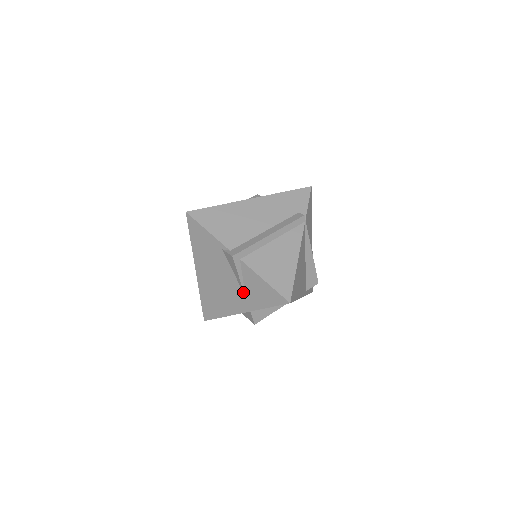
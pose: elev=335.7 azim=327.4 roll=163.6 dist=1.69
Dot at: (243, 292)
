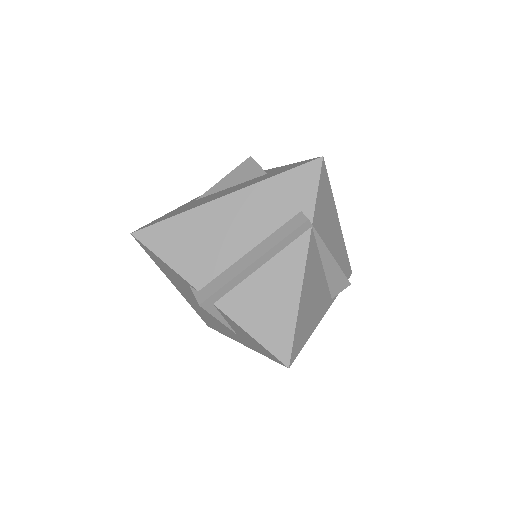
Dot at: (232, 330)
